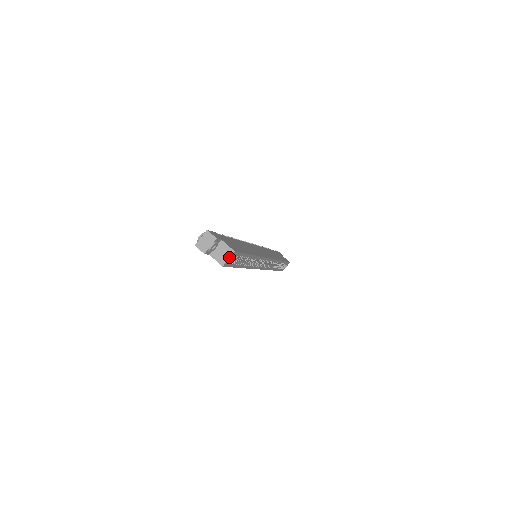
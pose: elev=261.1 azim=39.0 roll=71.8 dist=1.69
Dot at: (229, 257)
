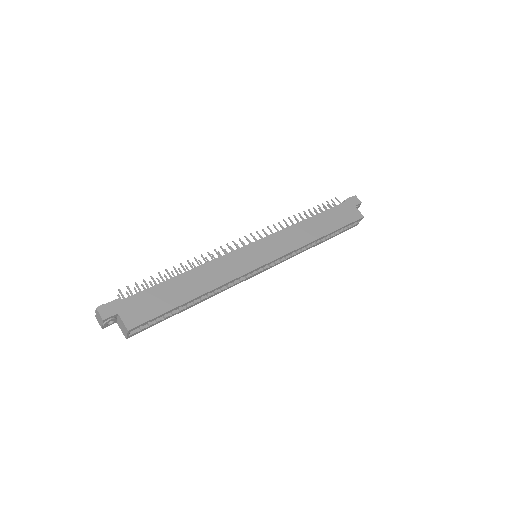
Dot at: (126, 333)
